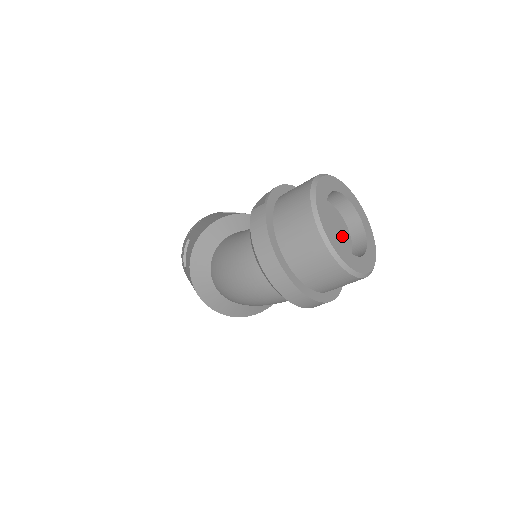
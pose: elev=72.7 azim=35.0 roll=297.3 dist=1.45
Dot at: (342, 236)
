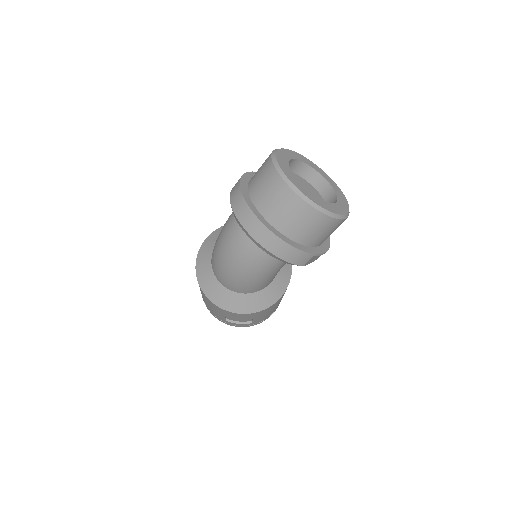
Dot at: occluded
